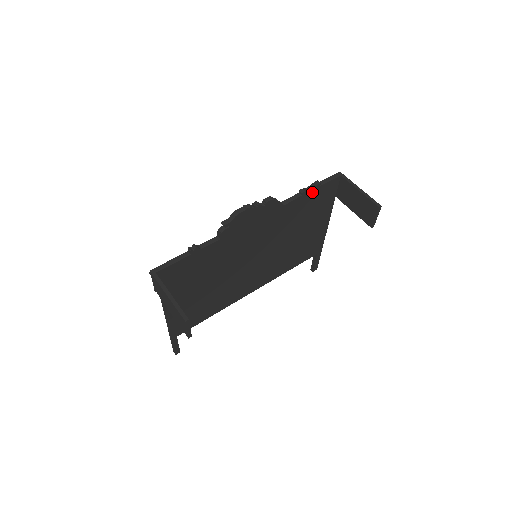
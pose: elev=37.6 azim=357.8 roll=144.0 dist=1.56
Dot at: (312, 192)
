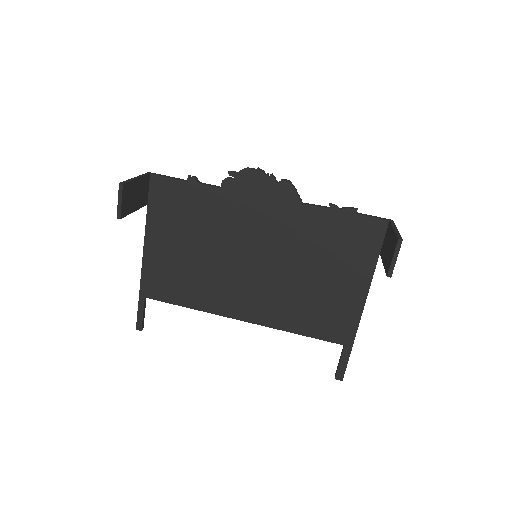
Dot at: (344, 215)
